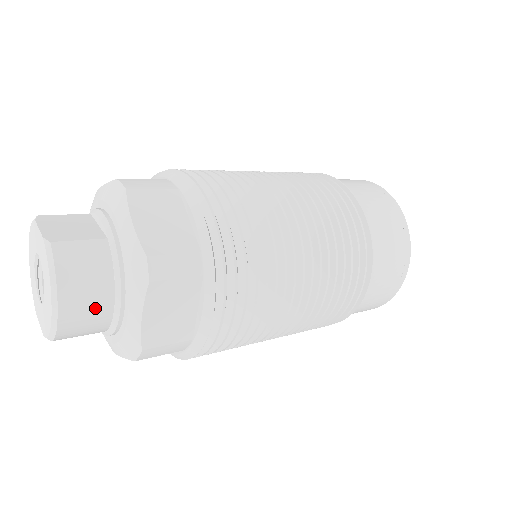
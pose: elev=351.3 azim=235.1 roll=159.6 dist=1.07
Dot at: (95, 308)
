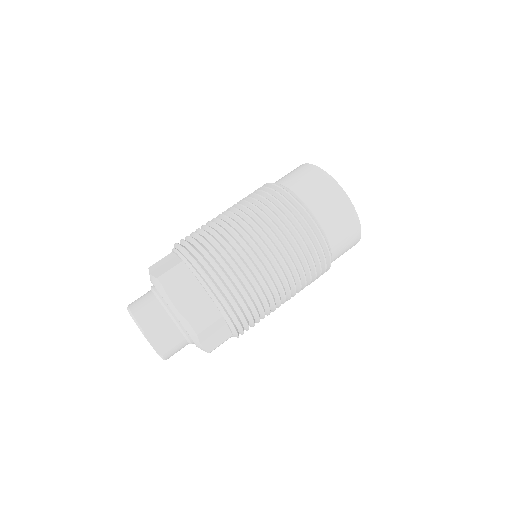
Dot at: occluded
